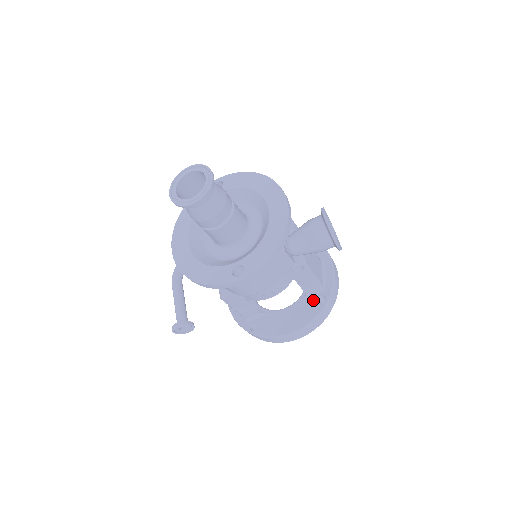
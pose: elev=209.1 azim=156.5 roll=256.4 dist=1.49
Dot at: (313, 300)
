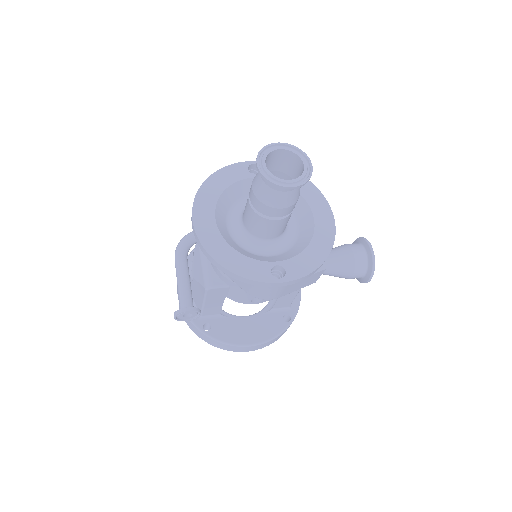
Dot at: (277, 316)
